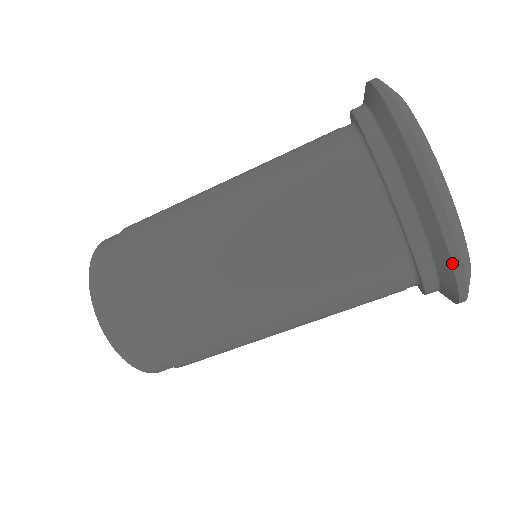
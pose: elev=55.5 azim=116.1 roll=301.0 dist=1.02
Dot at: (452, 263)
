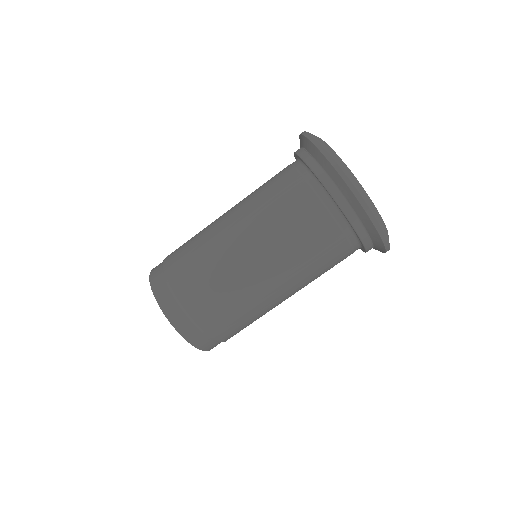
Dot at: (385, 247)
